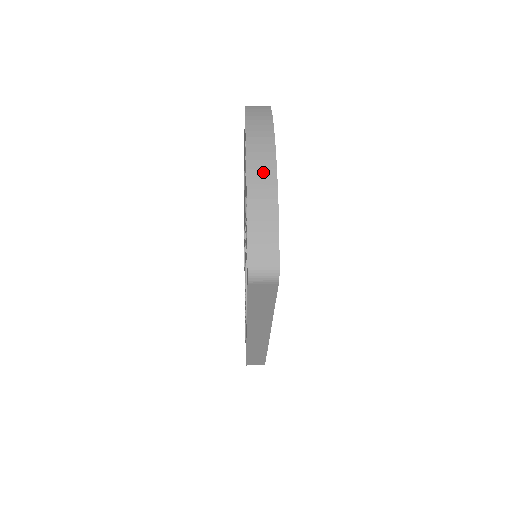
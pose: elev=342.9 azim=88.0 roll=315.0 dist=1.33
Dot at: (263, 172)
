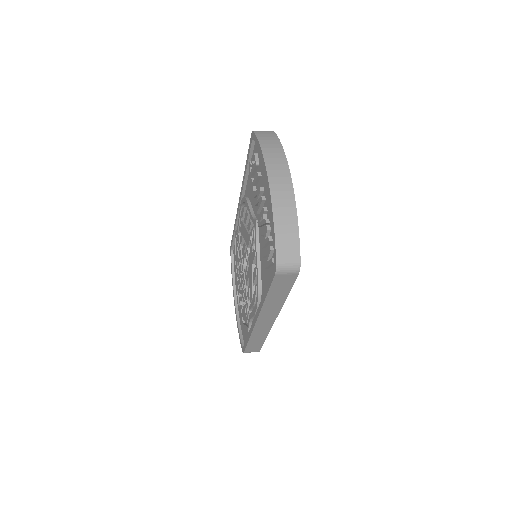
Dot at: (282, 186)
